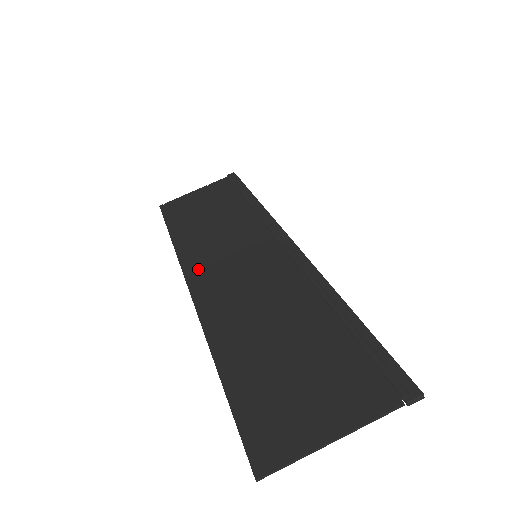
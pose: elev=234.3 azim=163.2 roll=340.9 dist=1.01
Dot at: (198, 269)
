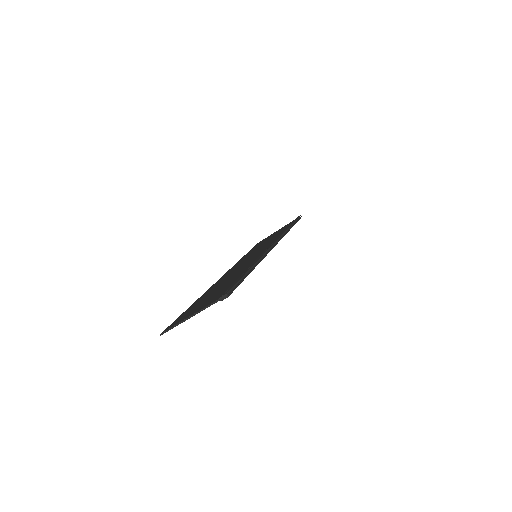
Dot at: (233, 268)
